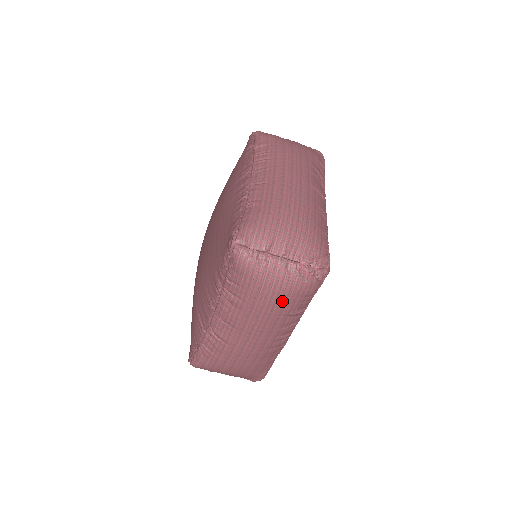
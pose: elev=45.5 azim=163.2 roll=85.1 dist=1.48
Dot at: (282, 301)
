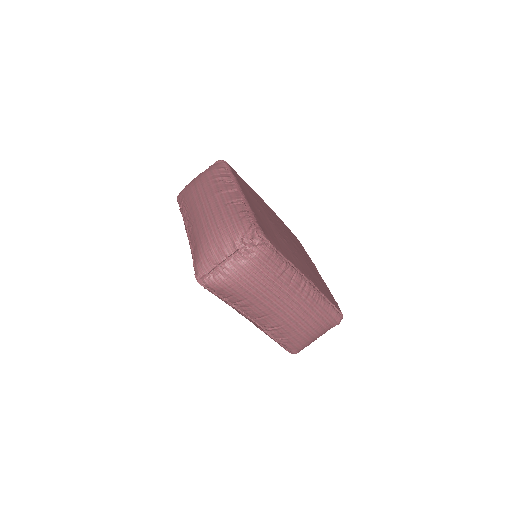
Dot at: (260, 277)
